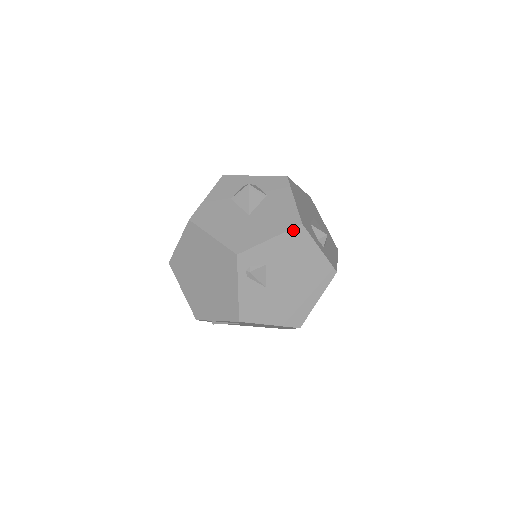
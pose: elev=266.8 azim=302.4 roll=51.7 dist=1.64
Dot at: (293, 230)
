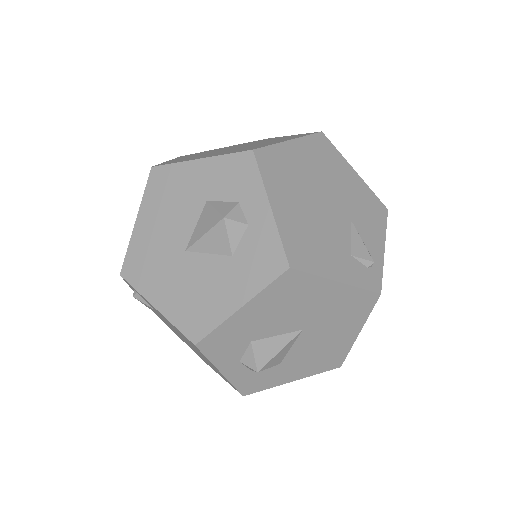
Dot at: (184, 334)
